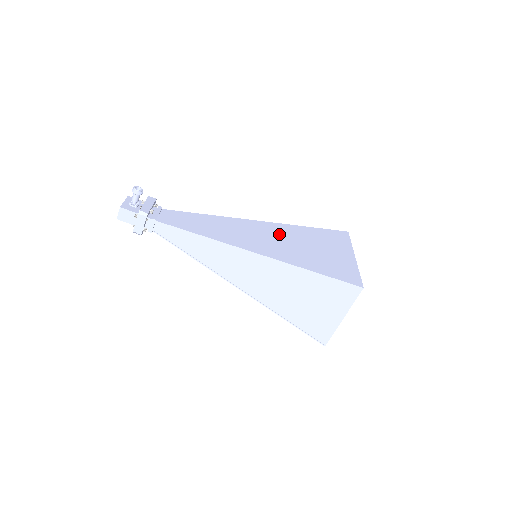
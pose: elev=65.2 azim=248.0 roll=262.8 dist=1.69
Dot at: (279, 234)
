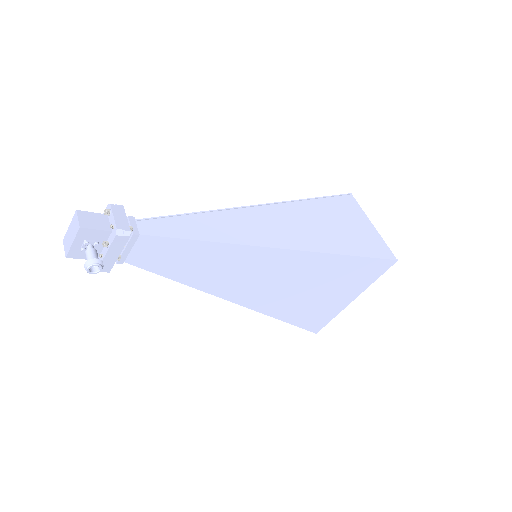
Dot at: (292, 273)
